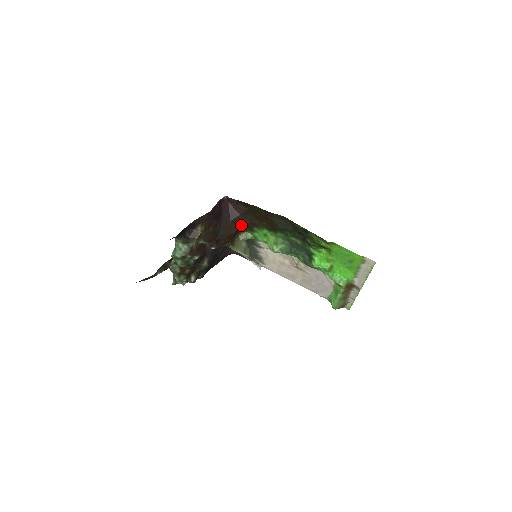
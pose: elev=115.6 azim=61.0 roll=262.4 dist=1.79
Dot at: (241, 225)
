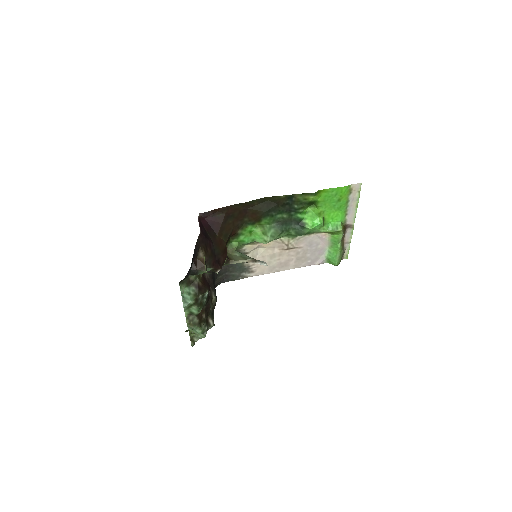
Dot at: (227, 234)
